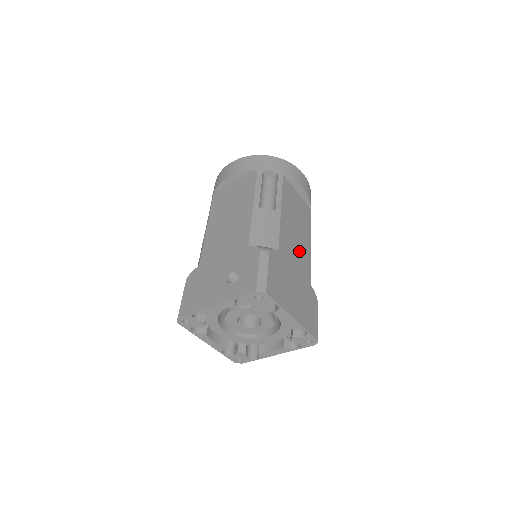
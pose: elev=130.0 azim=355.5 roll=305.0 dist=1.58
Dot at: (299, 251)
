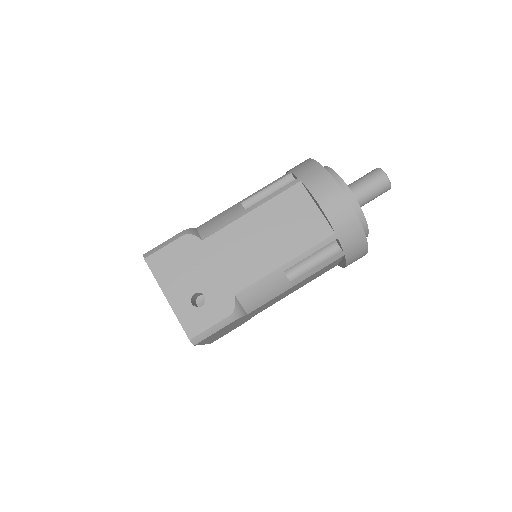
Dot at: (273, 302)
